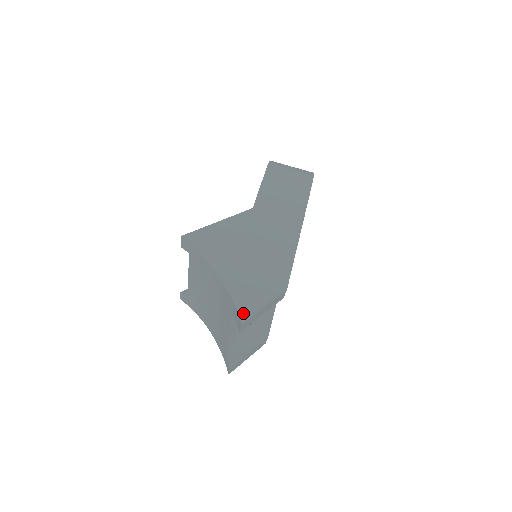
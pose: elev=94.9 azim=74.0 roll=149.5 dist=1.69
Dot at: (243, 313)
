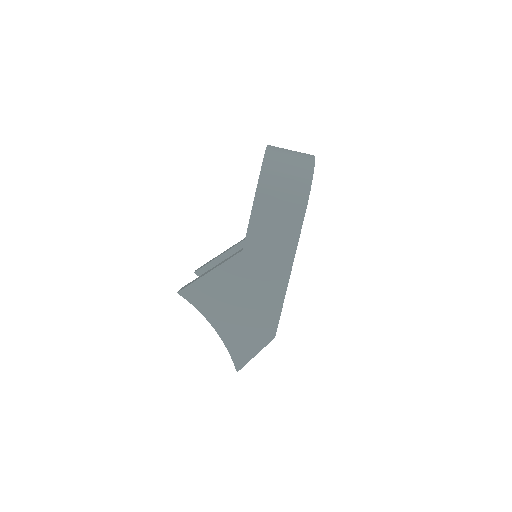
Dot at: (238, 363)
